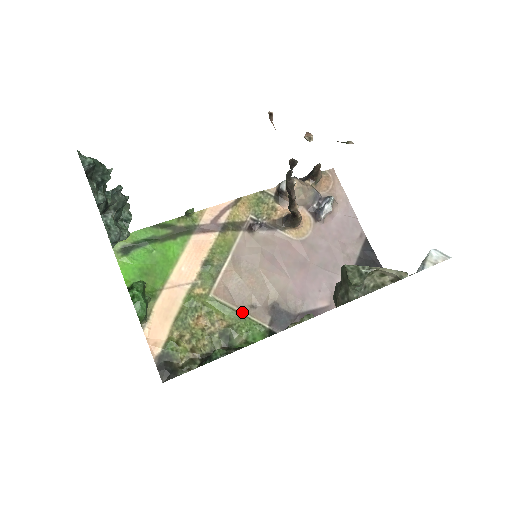
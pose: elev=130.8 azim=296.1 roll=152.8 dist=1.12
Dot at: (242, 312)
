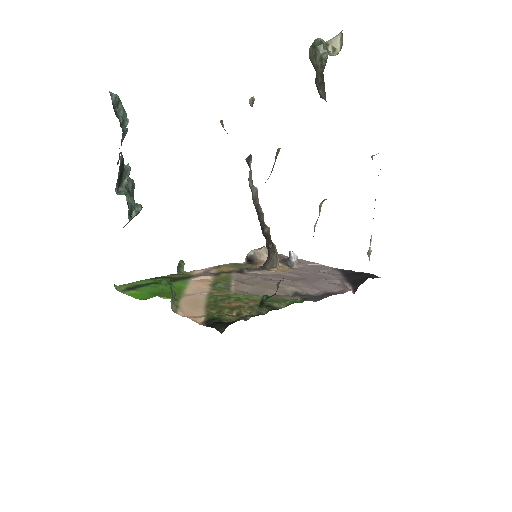
Dot at: occluded
